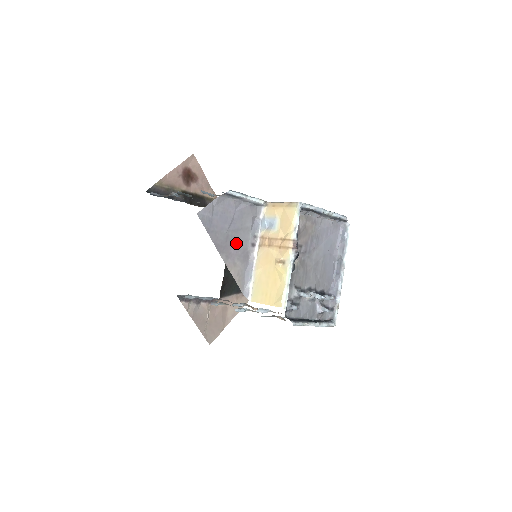
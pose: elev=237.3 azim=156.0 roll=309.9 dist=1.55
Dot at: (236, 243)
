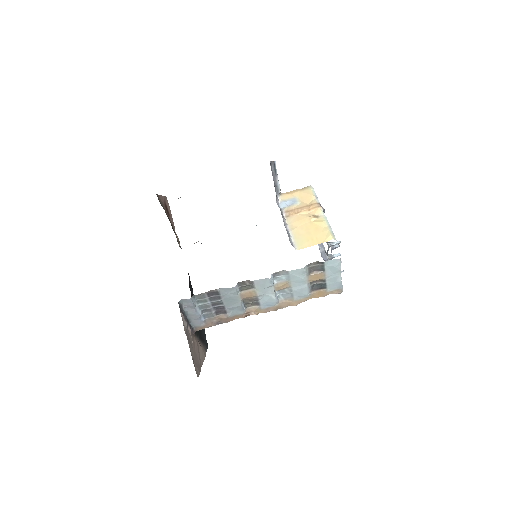
Dot at: occluded
